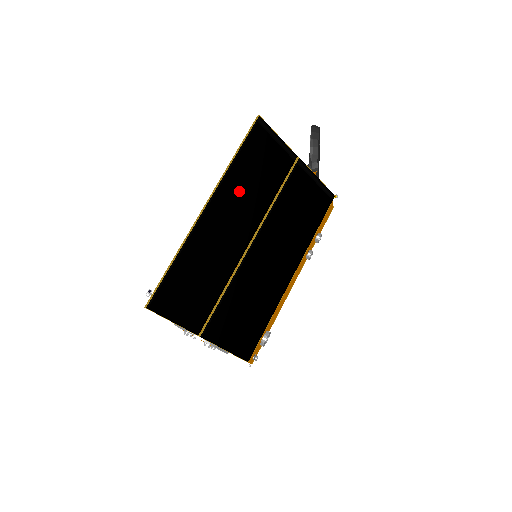
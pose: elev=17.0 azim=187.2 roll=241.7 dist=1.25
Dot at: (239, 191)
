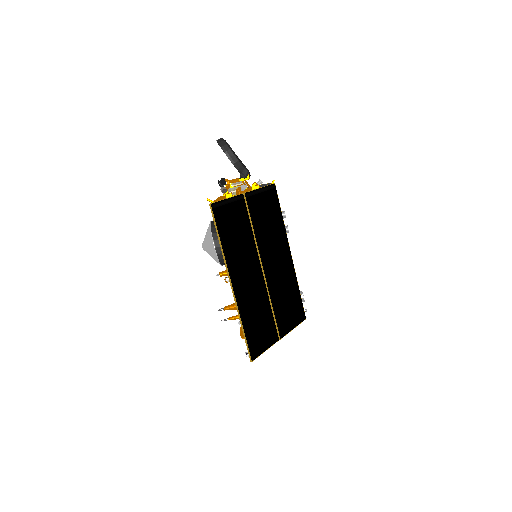
Dot at: (237, 255)
